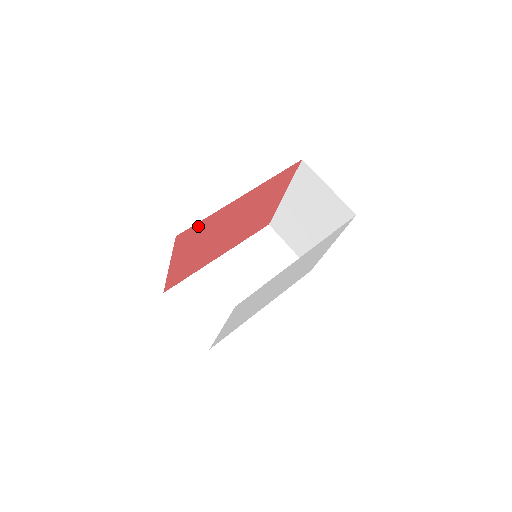
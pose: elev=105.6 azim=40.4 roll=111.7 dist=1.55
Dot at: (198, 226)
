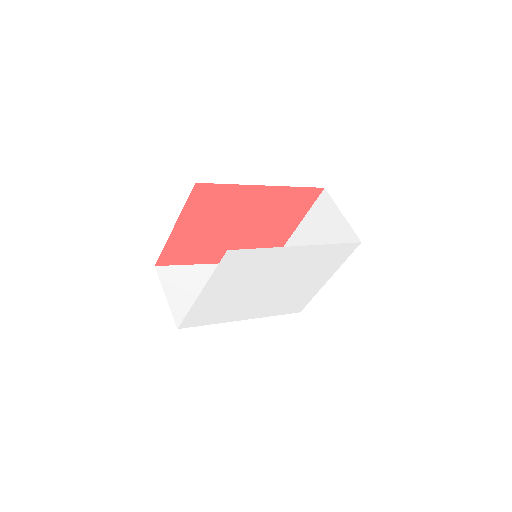
Dot at: (217, 190)
